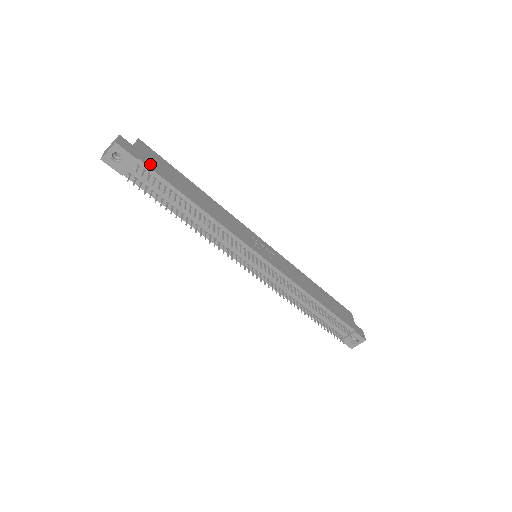
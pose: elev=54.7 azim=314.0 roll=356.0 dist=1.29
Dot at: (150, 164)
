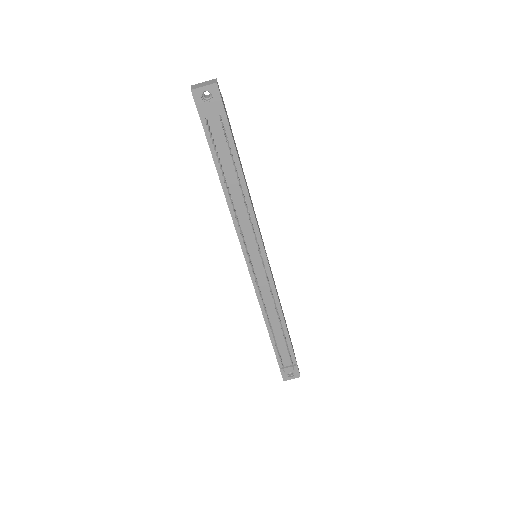
Dot at: (228, 121)
